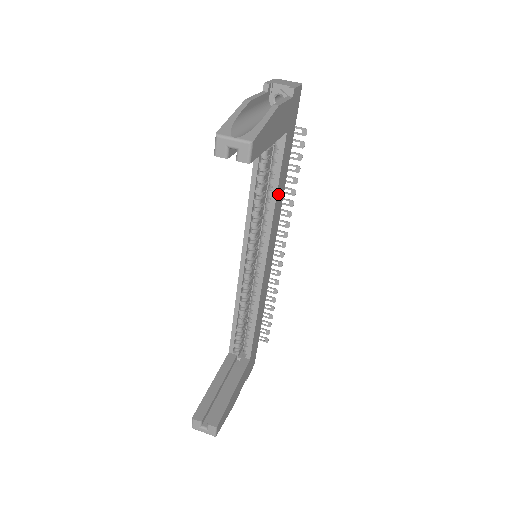
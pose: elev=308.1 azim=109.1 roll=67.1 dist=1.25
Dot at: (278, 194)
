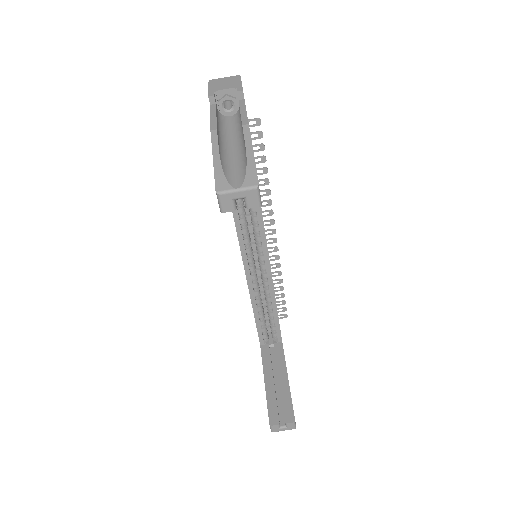
Dot at: occluded
